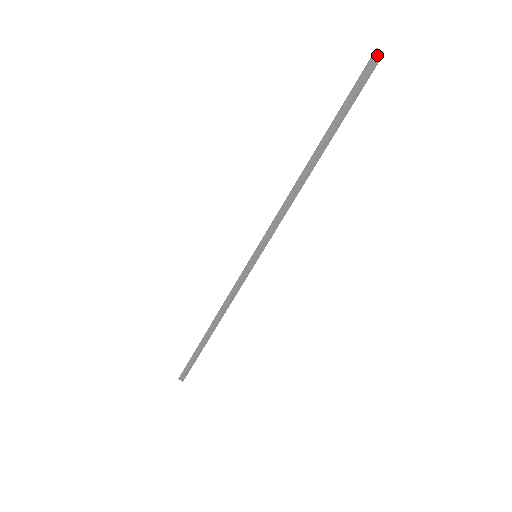
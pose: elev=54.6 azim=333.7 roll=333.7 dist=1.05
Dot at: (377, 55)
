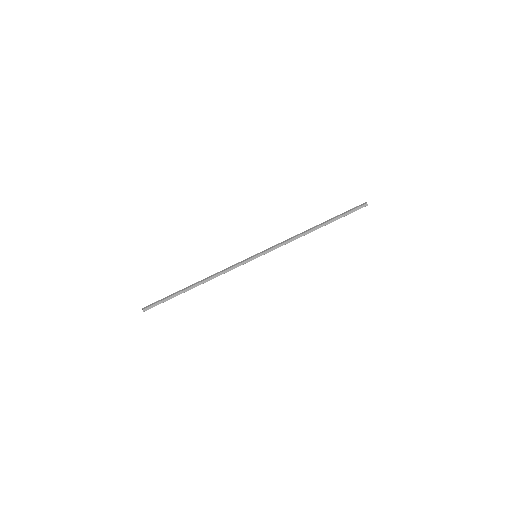
Dot at: (365, 204)
